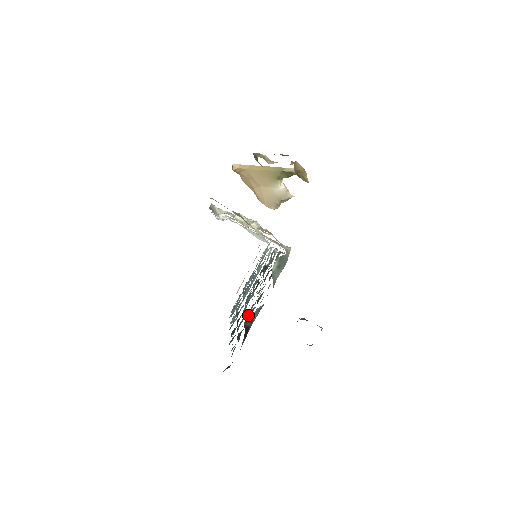
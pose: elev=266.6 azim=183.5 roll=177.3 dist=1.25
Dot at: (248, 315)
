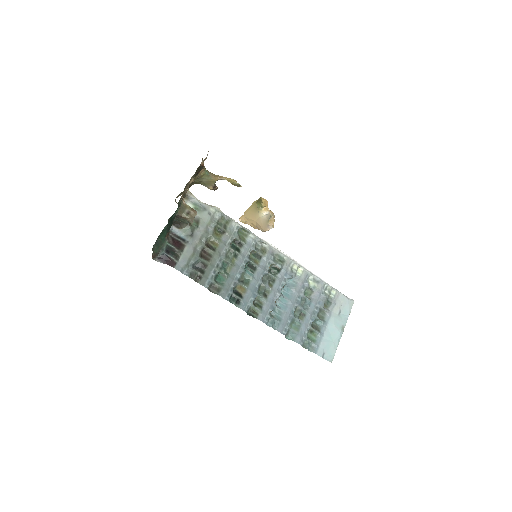
Dot at: (205, 256)
